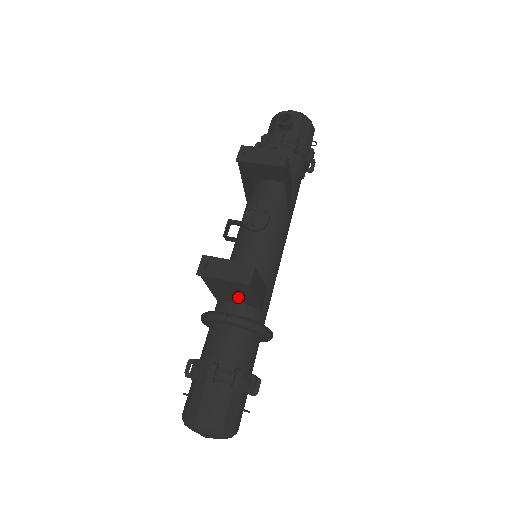
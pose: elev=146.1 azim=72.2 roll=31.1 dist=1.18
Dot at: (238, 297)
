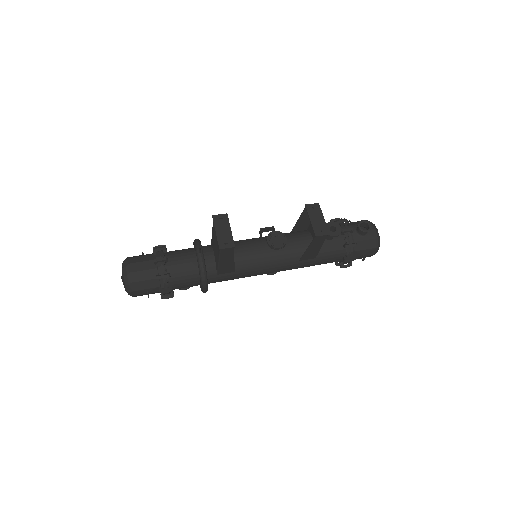
Dot at: occluded
